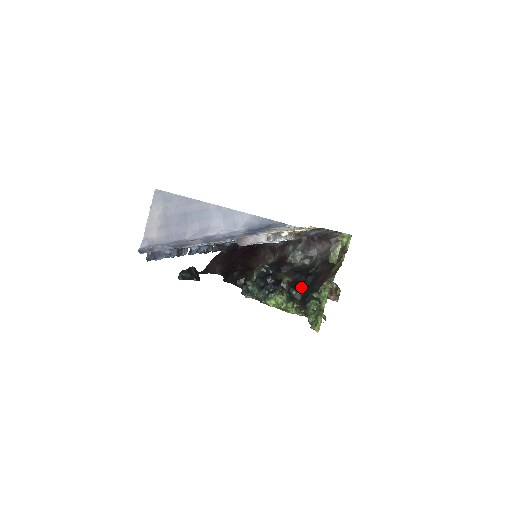
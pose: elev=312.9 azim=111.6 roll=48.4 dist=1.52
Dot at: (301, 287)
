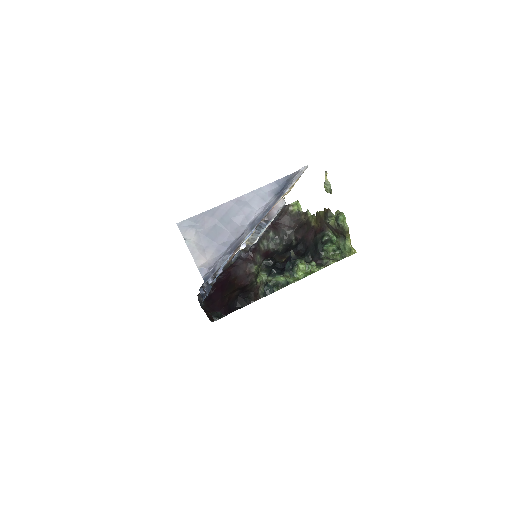
Dot at: (302, 254)
